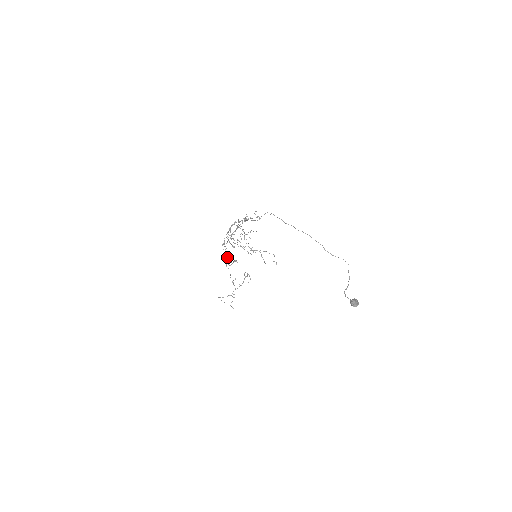
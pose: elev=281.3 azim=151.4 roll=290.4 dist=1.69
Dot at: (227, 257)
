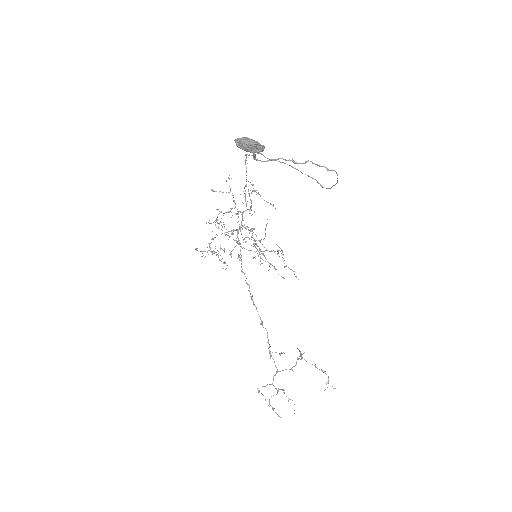
Dot at: (251, 296)
